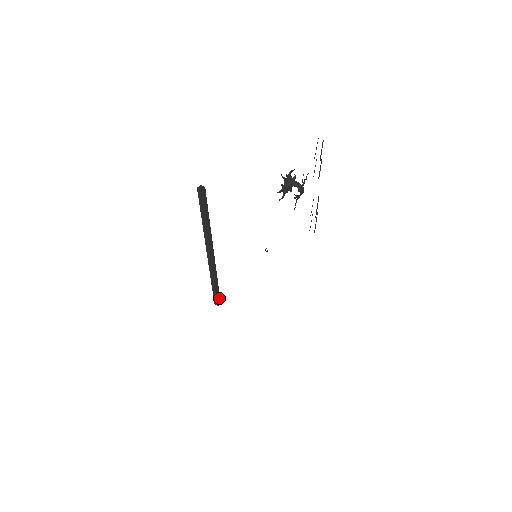
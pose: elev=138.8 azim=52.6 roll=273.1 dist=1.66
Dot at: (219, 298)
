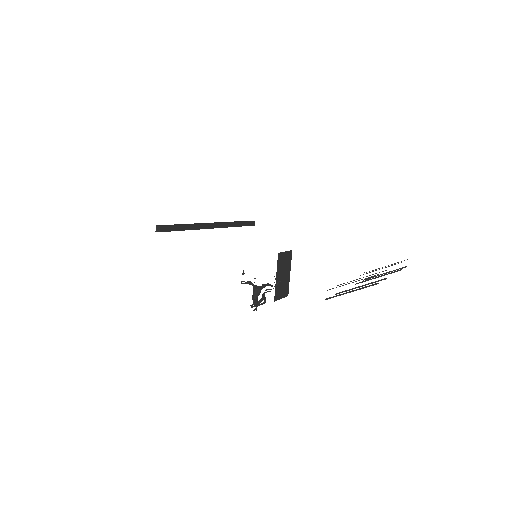
Dot at: (250, 225)
